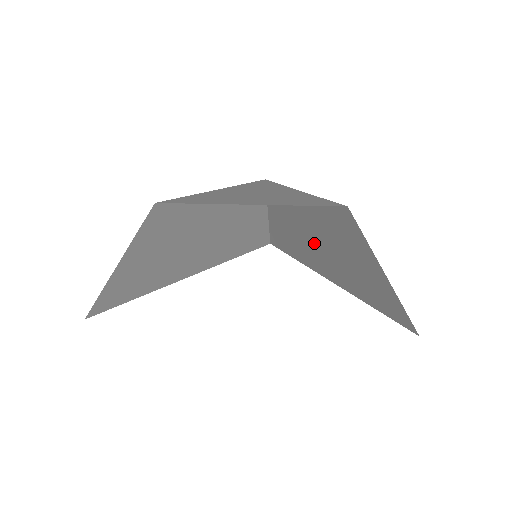
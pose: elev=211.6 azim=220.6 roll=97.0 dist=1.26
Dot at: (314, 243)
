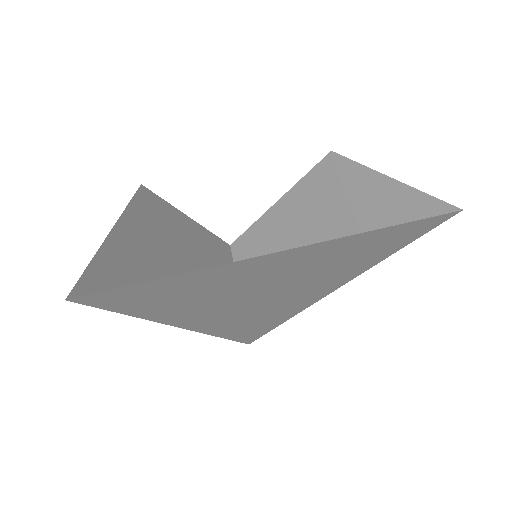
Dot at: occluded
